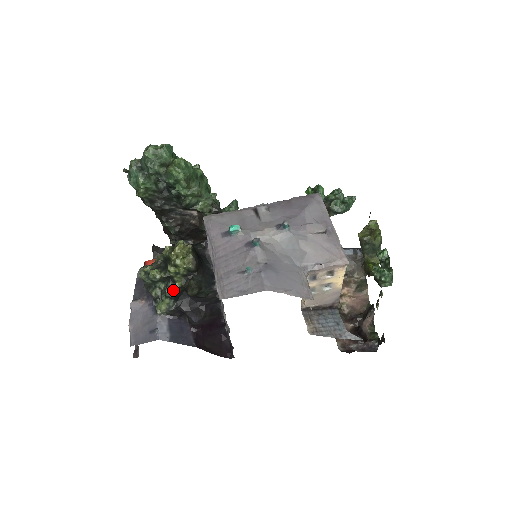
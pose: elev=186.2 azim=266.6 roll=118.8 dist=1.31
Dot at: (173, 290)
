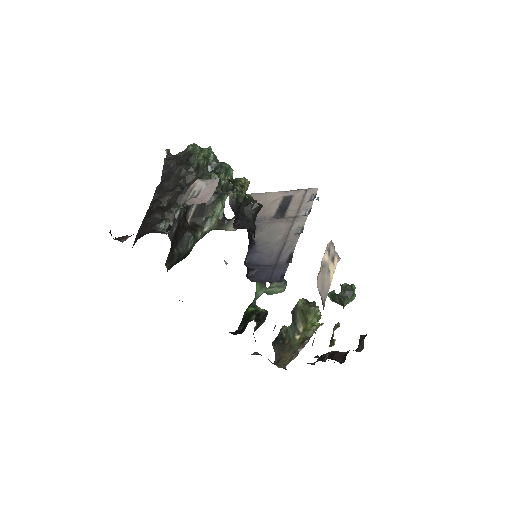
Dot at: (236, 197)
